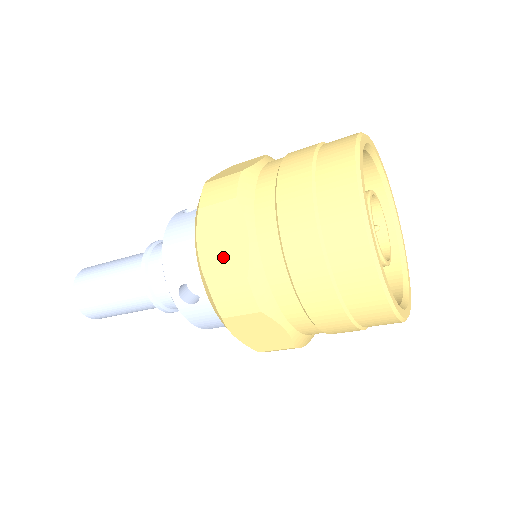
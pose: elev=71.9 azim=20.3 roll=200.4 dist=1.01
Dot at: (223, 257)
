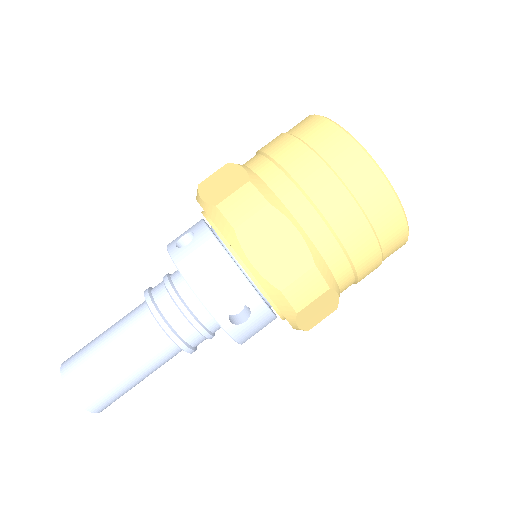
Dot at: (283, 259)
